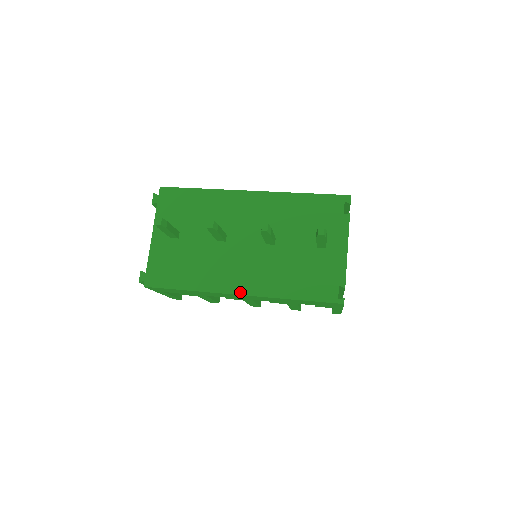
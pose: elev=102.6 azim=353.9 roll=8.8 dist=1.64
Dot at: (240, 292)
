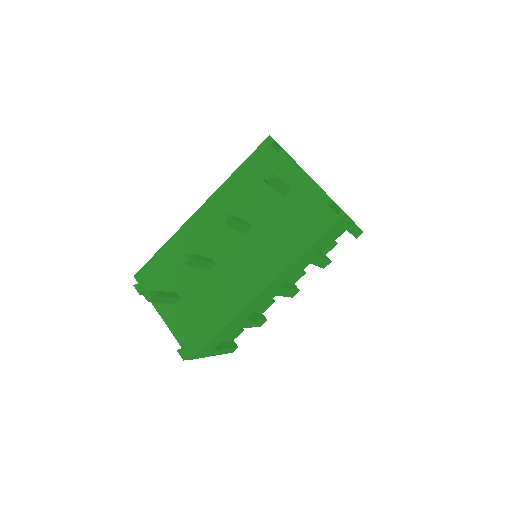
Dot at: (262, 288)
